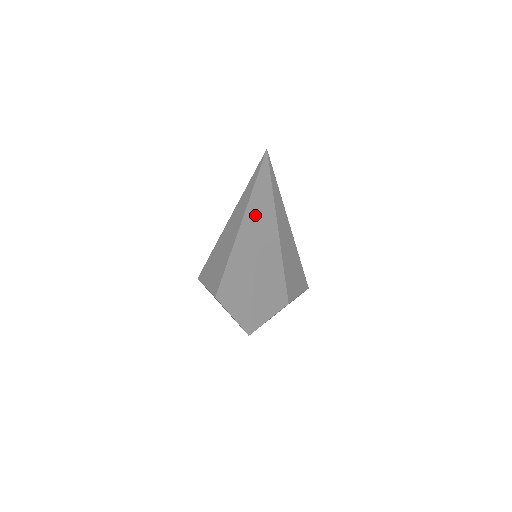
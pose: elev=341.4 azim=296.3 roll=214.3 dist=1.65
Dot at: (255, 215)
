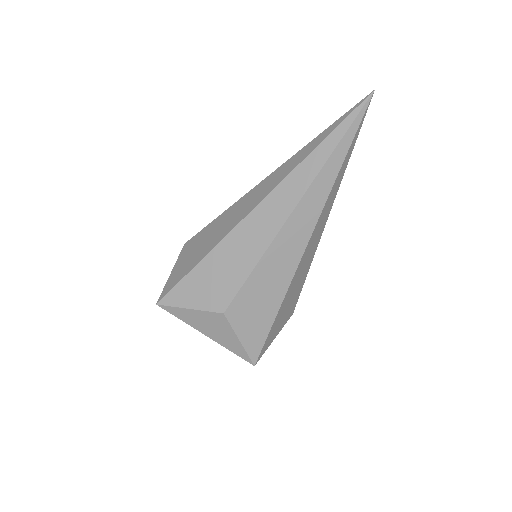
Dot at: (330, 176)
